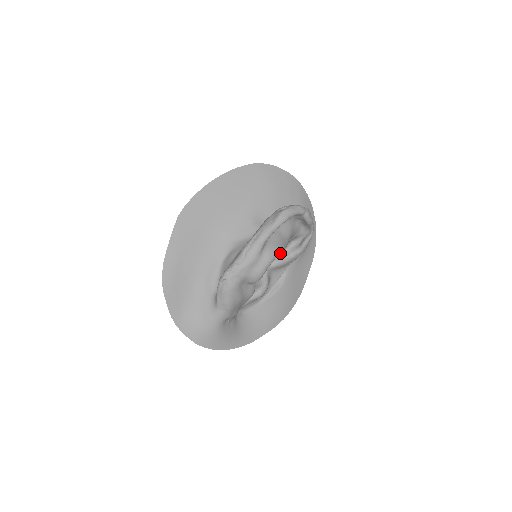
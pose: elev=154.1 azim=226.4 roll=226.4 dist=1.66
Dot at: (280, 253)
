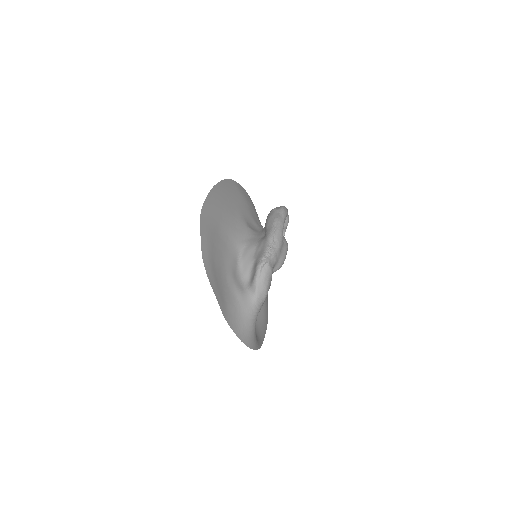
Dot at: occluded
